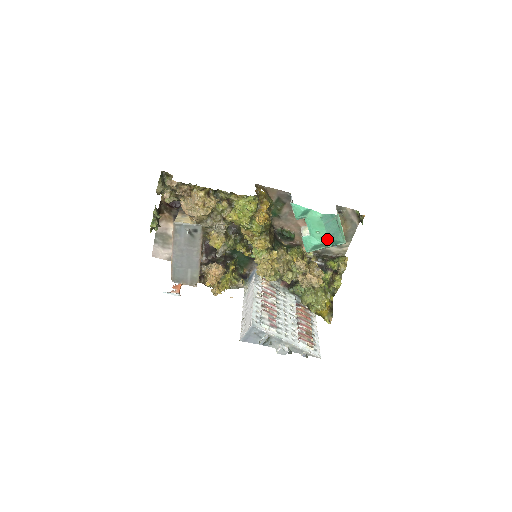
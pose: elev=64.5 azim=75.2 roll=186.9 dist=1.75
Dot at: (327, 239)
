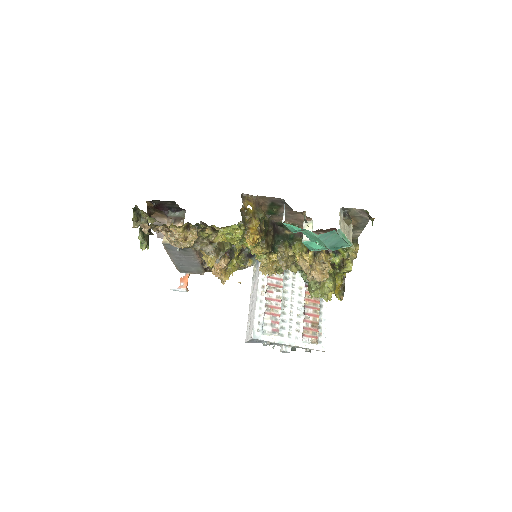
Dot at: (329, 248)
